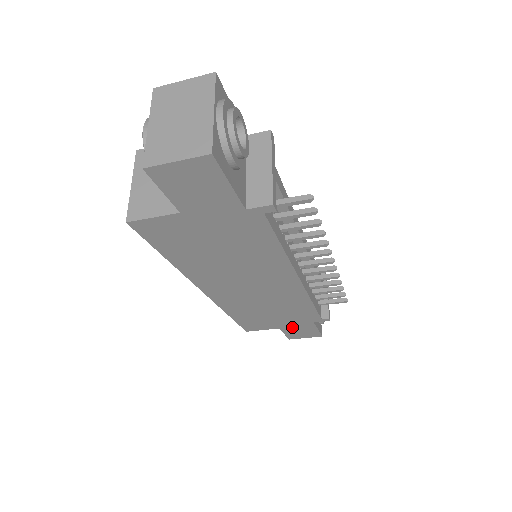
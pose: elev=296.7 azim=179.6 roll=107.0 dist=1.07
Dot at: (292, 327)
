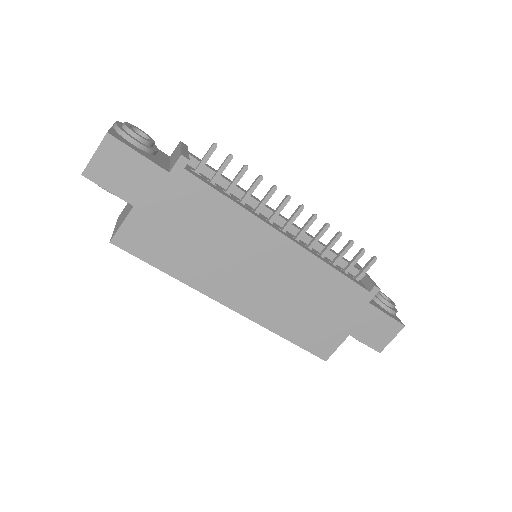
Dot at: (359, 325)
